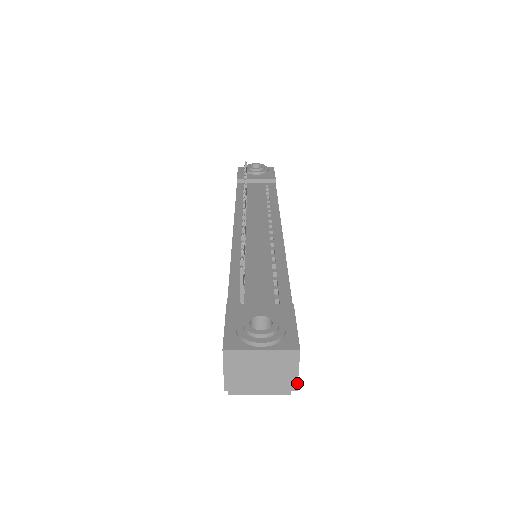
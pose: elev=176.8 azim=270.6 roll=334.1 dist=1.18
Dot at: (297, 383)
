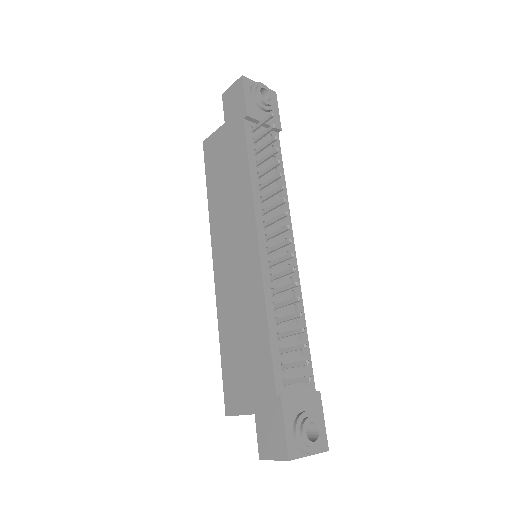
Dot at: occluded
